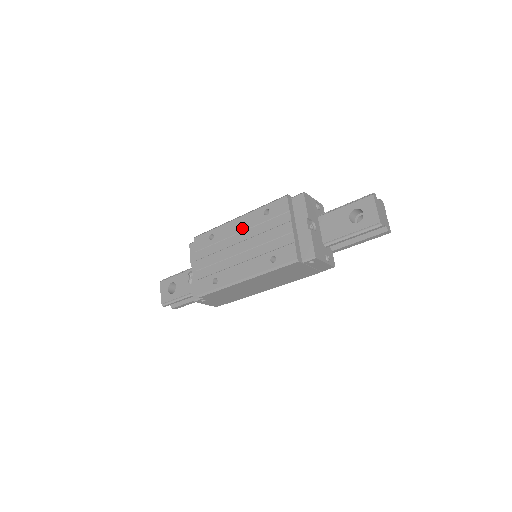
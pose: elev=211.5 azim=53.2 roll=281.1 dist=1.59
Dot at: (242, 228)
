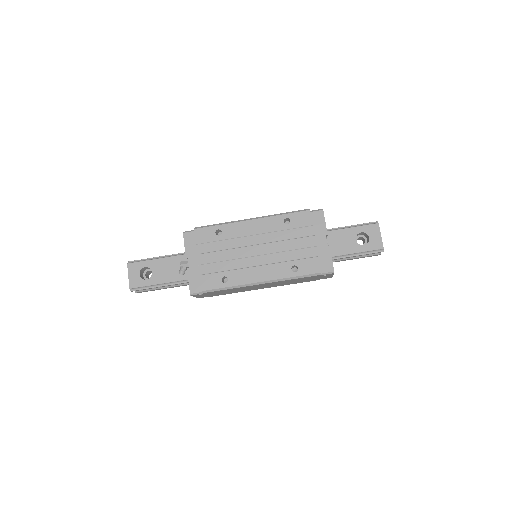
Dot at: (258, 231)
